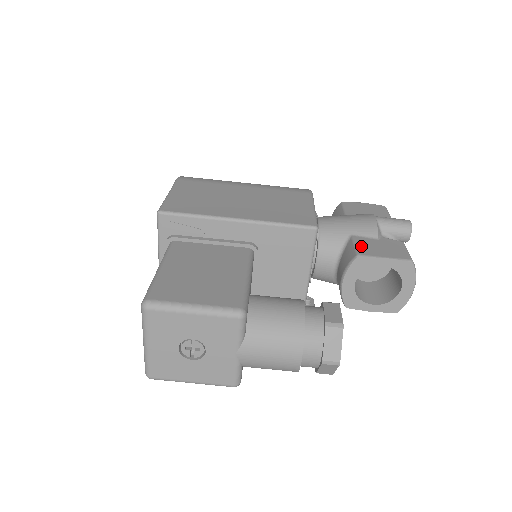
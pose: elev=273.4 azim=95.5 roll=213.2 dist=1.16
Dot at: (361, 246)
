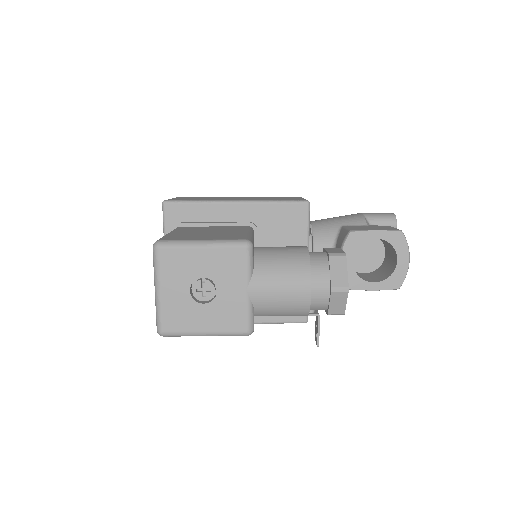
Dot at: (352, 228)
